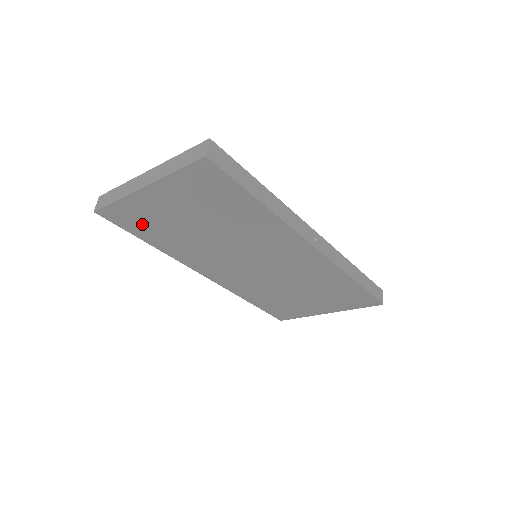
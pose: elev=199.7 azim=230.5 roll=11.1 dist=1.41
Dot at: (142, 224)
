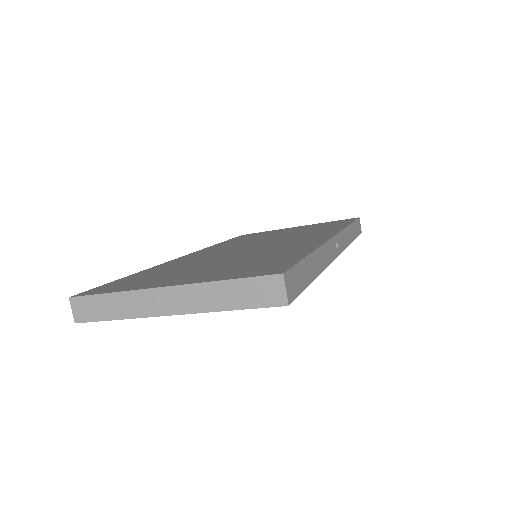
Dot at: occluded
